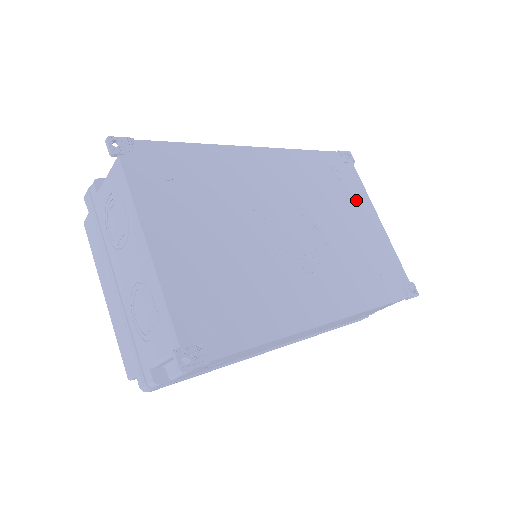
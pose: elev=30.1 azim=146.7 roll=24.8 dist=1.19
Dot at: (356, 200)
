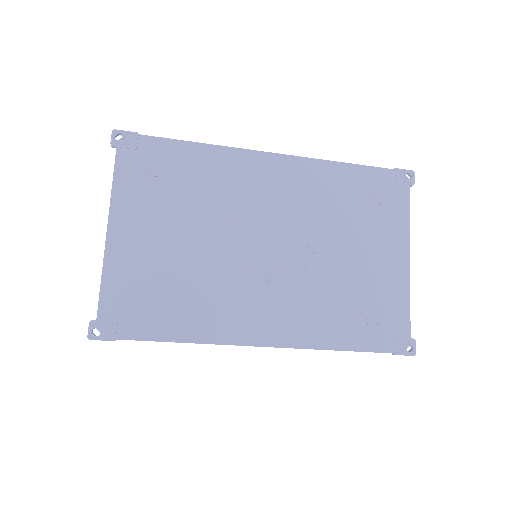
Dot at: (386, 230)
